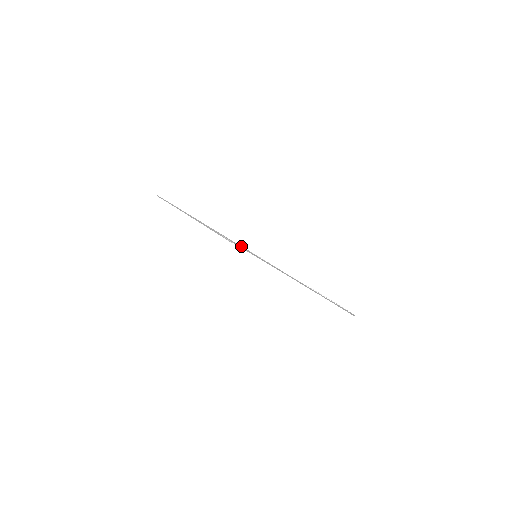
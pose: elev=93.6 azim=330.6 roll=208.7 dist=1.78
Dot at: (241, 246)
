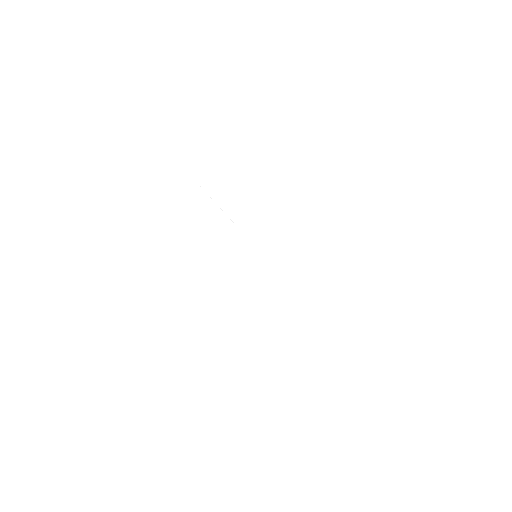
Dot at: occluded
